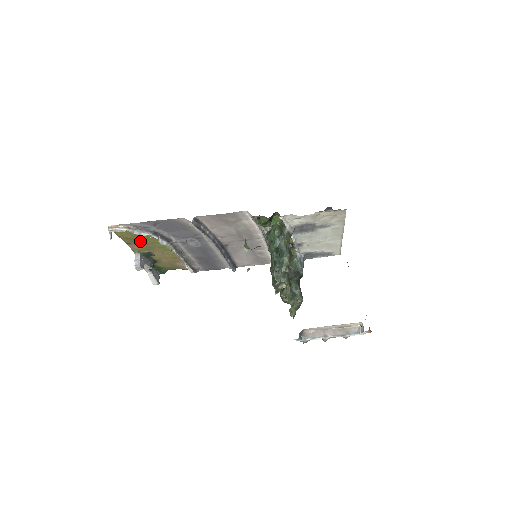
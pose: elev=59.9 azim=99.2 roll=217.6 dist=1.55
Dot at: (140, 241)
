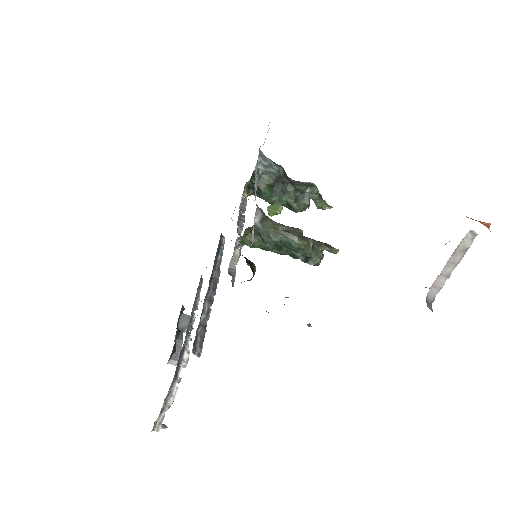
Dot at: occluded
